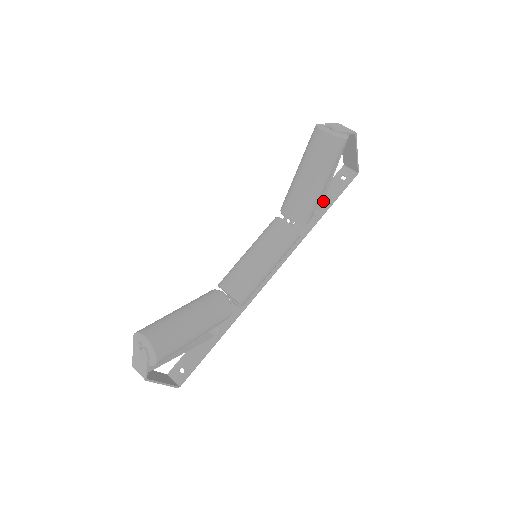
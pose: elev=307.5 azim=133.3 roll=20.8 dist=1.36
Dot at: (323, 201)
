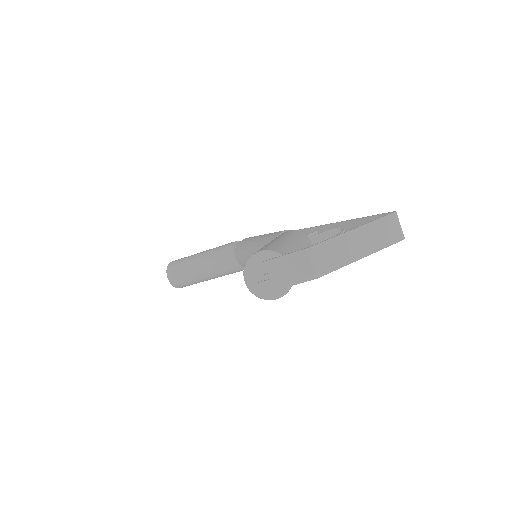
Dot at: occluded
